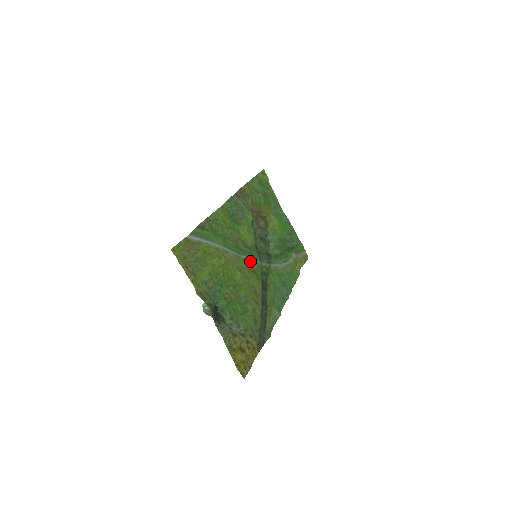
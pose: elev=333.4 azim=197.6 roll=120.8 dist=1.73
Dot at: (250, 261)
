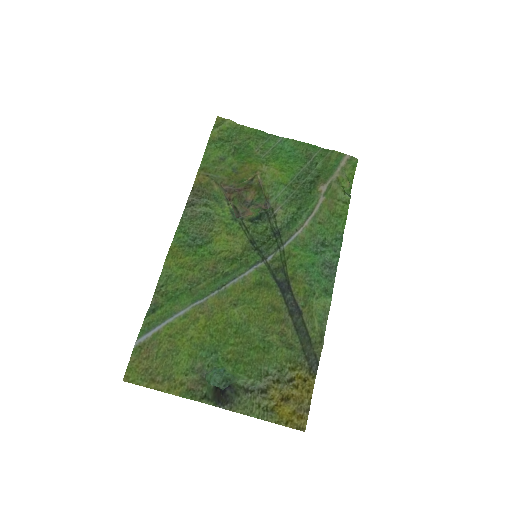
Dot at: (245, 278)
